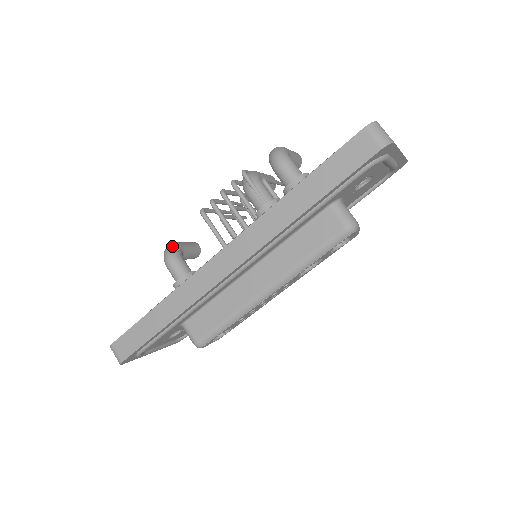
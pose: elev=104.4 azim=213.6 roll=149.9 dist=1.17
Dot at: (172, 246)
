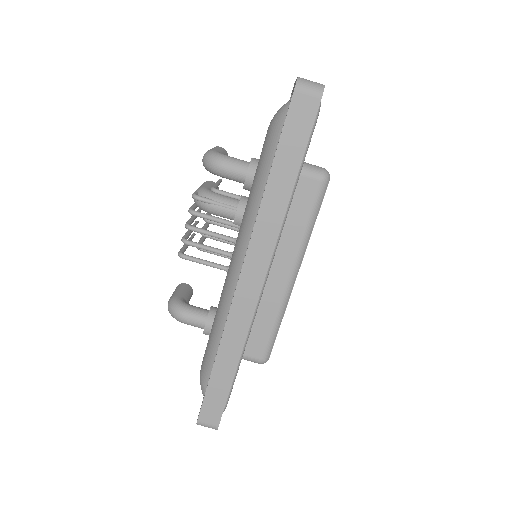
Dot at: (173, 303)
